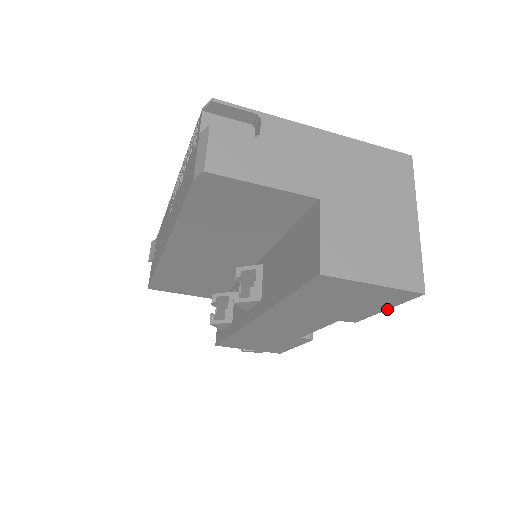
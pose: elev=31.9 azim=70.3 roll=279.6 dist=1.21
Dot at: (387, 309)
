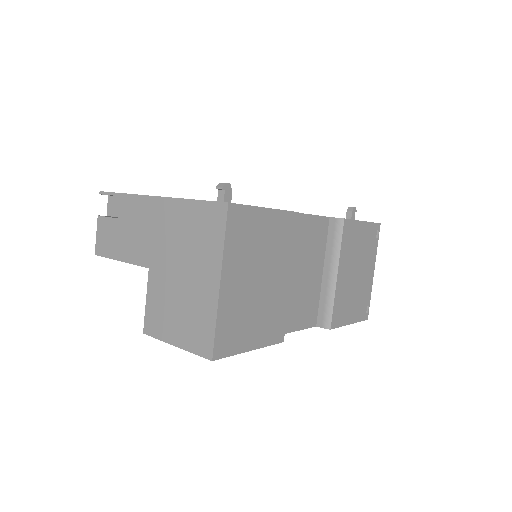
Dot at: (250, 350)
